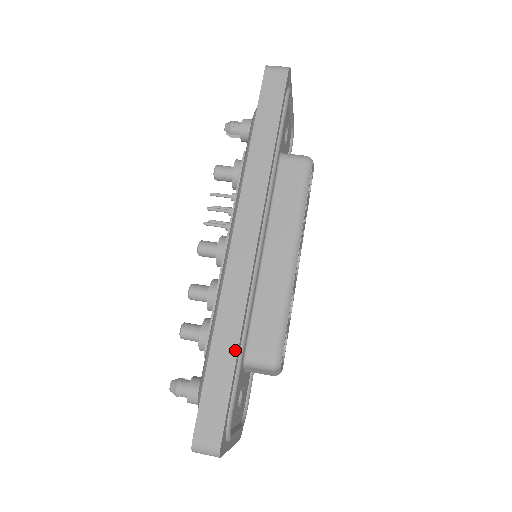
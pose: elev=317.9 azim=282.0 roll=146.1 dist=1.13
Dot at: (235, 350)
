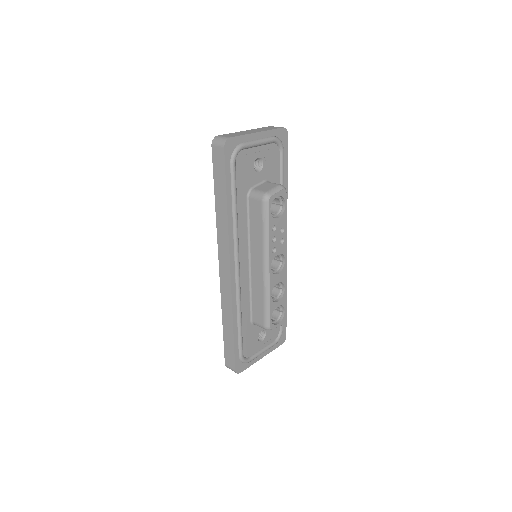
Dot at: (232, 330)
